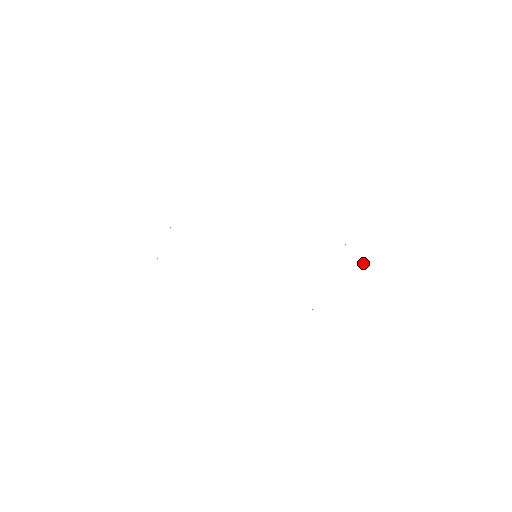
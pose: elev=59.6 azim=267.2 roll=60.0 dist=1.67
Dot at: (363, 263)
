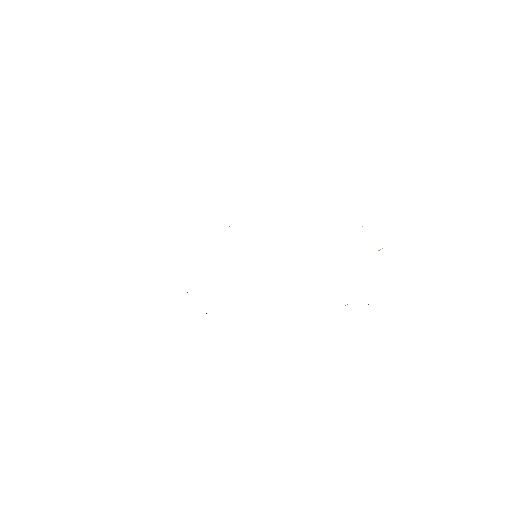
Dot at: (378, 250)
